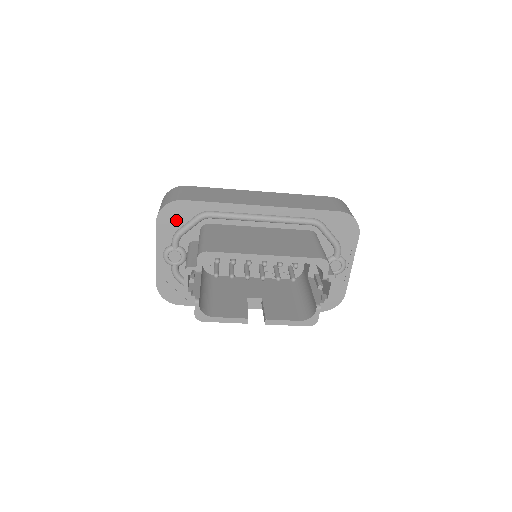
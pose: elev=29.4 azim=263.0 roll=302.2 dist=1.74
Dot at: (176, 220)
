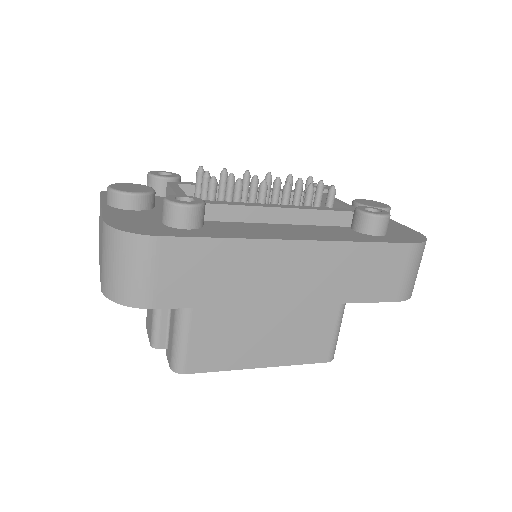
Dot at: occluded
